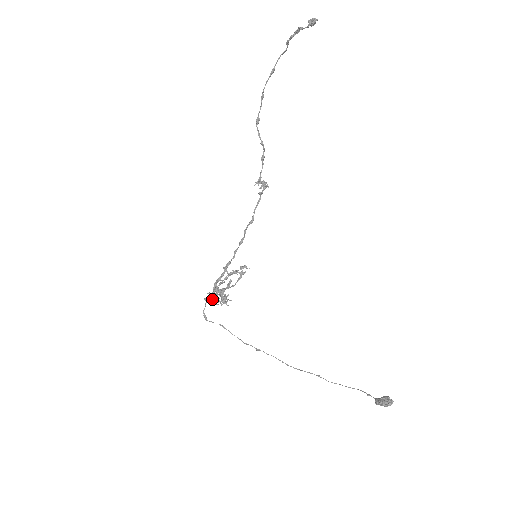
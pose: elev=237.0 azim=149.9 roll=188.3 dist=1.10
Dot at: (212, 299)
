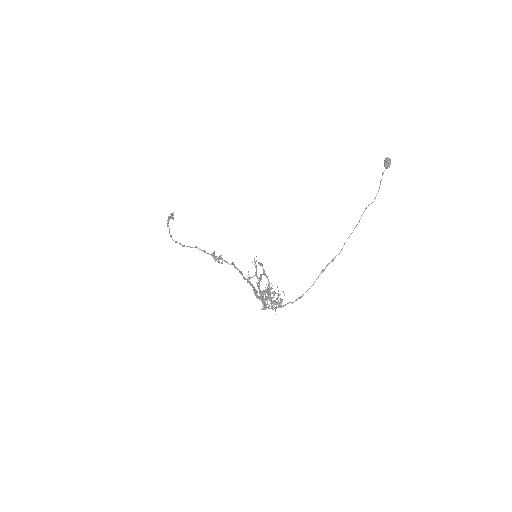
Dot at: (265, 289)
